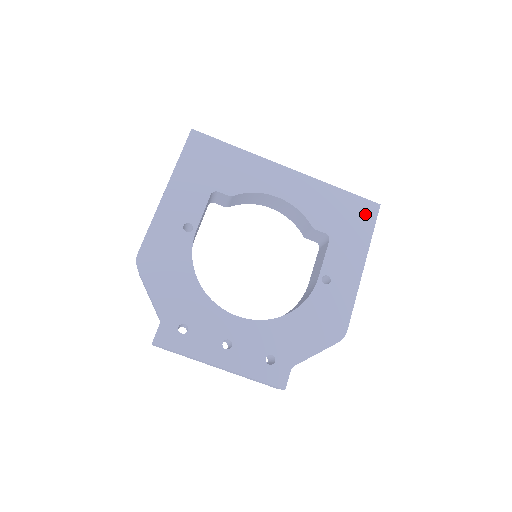
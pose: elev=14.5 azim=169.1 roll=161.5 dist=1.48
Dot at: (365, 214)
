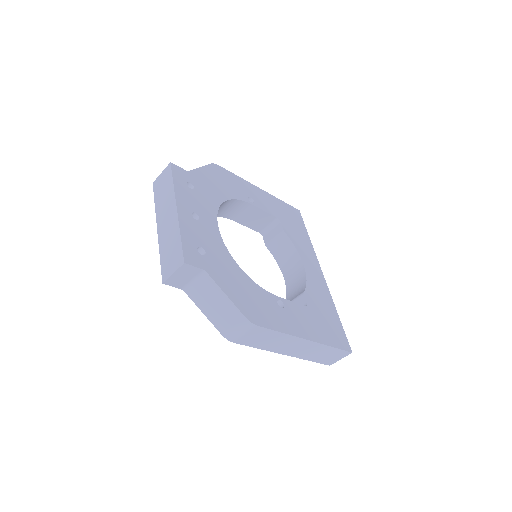
Dot at: (339, 338)
